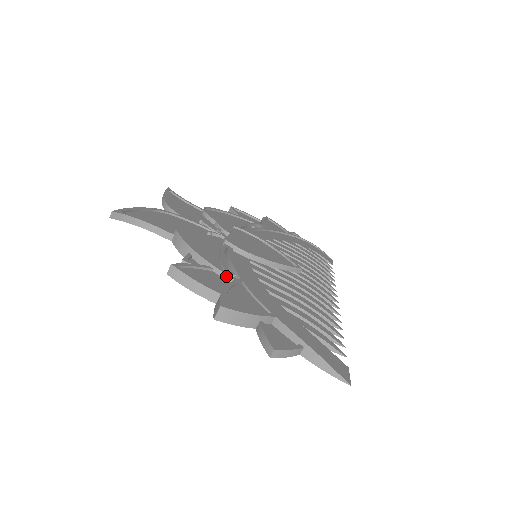
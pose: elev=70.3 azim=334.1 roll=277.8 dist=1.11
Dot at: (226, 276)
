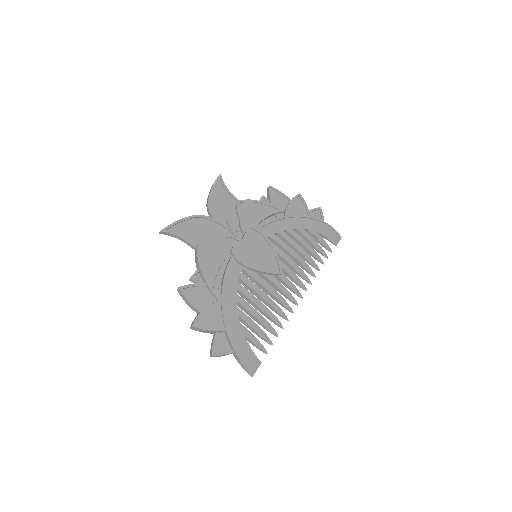
Dot at: (212, 293)
